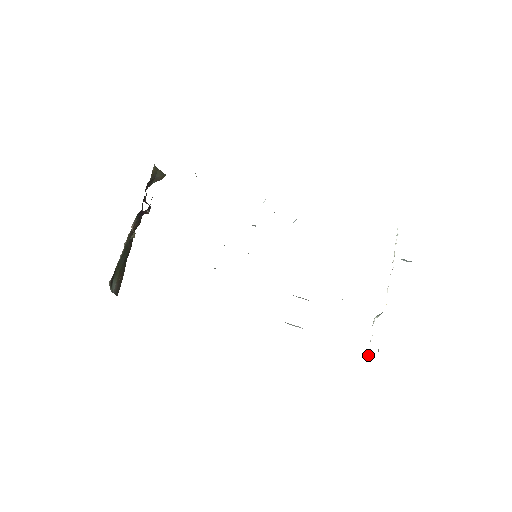
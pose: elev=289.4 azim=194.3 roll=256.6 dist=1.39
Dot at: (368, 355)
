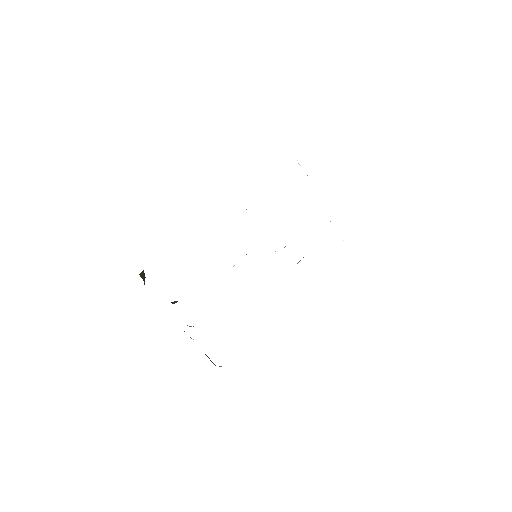
Dot at: occluded
